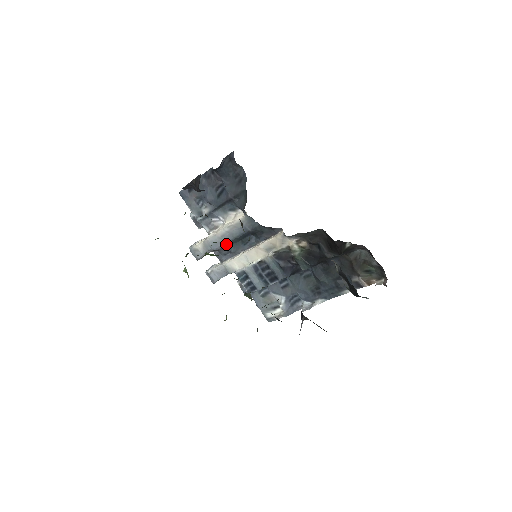
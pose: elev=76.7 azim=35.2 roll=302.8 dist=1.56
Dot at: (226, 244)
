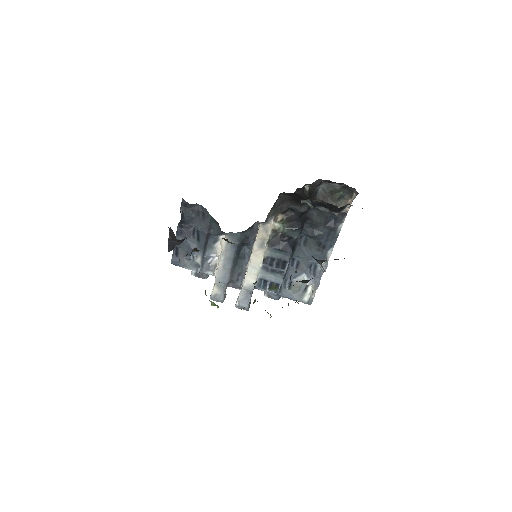
Dot at: (231, 270)
